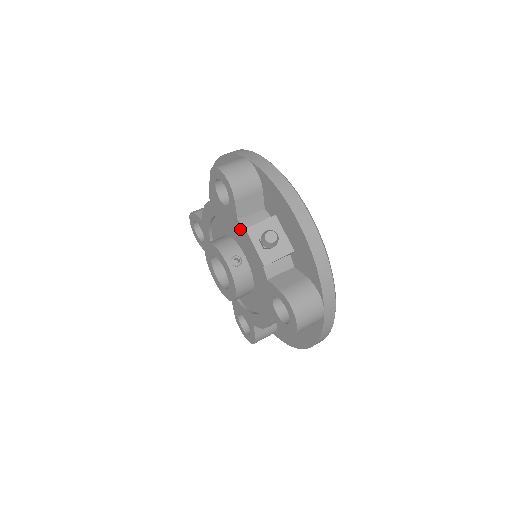
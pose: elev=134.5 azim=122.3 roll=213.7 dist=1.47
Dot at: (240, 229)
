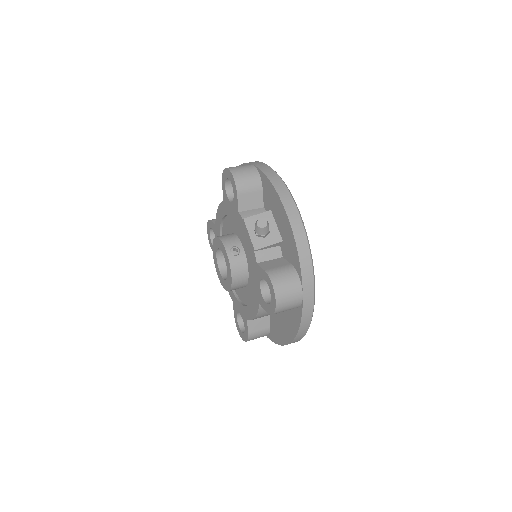
Dot at: (240, 220)
